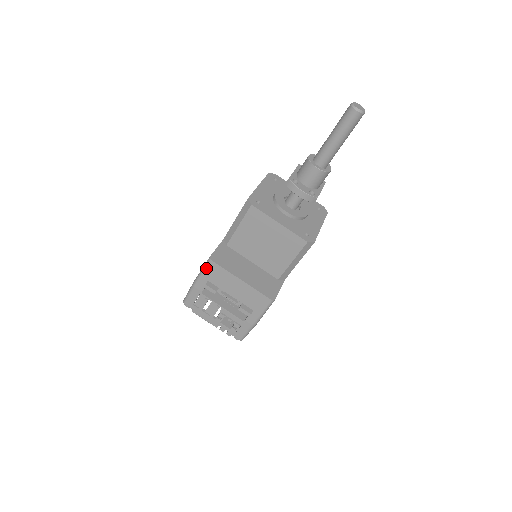
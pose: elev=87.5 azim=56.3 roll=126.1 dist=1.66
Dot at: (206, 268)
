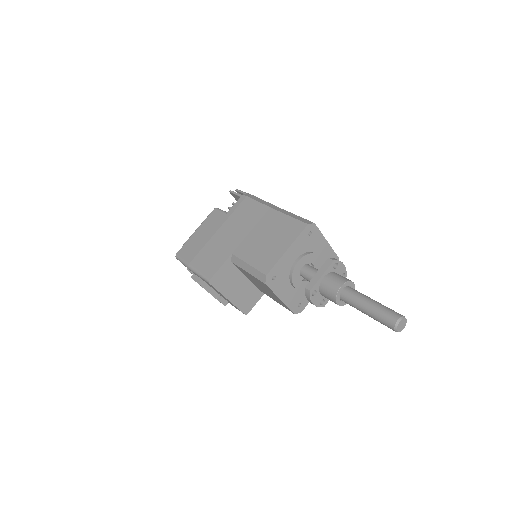
Dot at: (203, 279)
